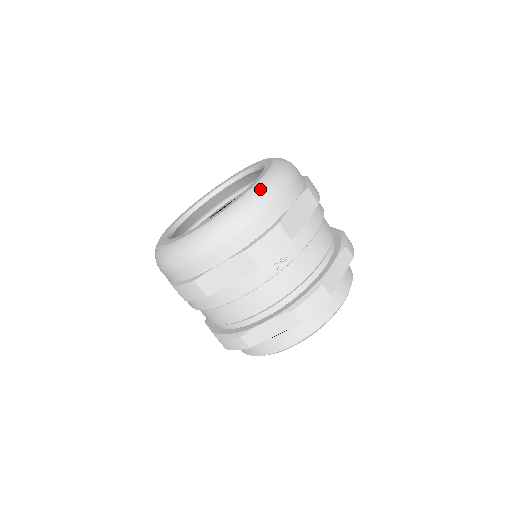
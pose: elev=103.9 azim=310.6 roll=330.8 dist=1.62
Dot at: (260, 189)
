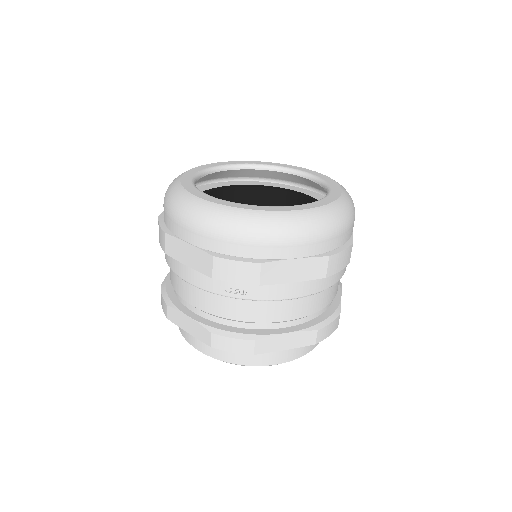
Dot at: (277, 220)
